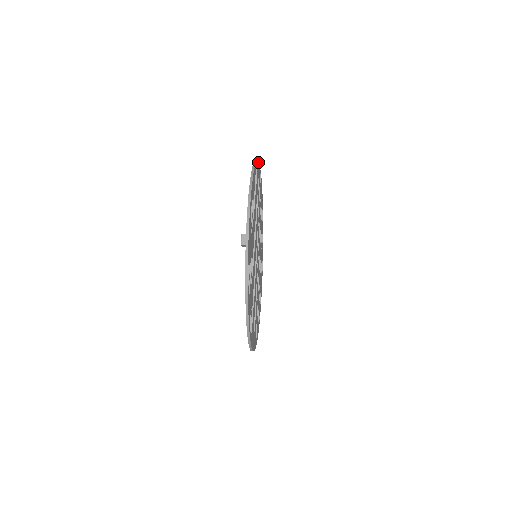
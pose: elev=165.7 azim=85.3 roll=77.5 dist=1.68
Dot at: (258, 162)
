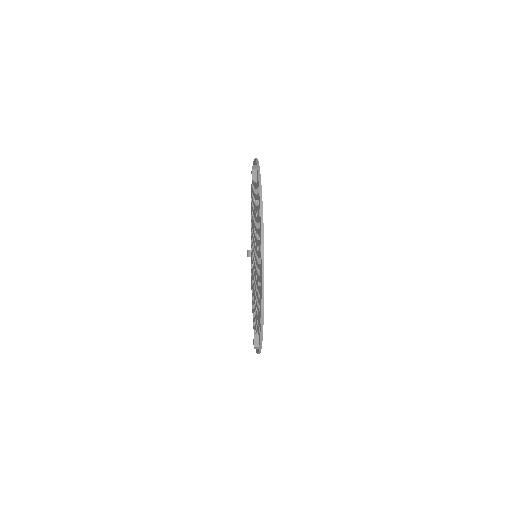
Dot at: occluded
